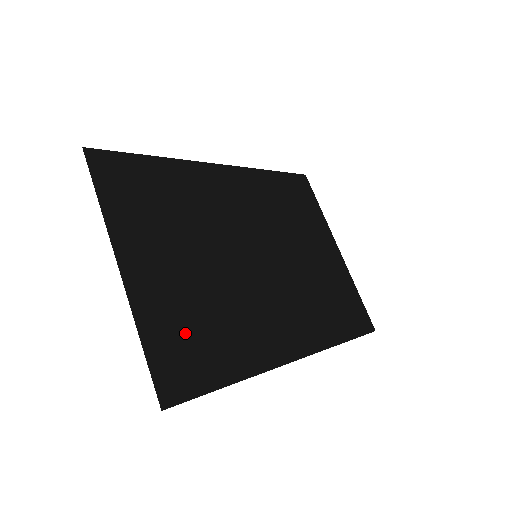
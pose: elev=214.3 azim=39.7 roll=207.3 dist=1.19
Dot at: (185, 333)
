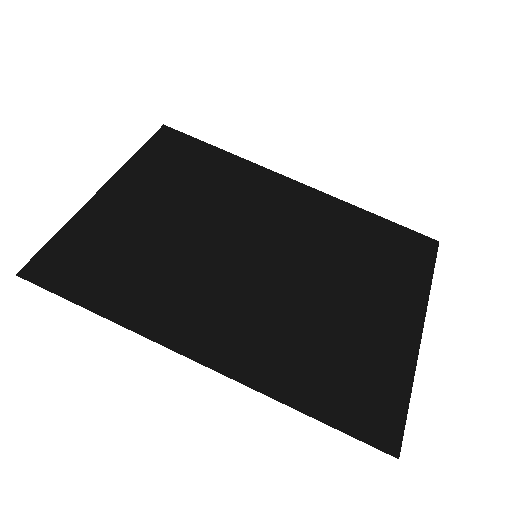
Dot at: (101, 251)
